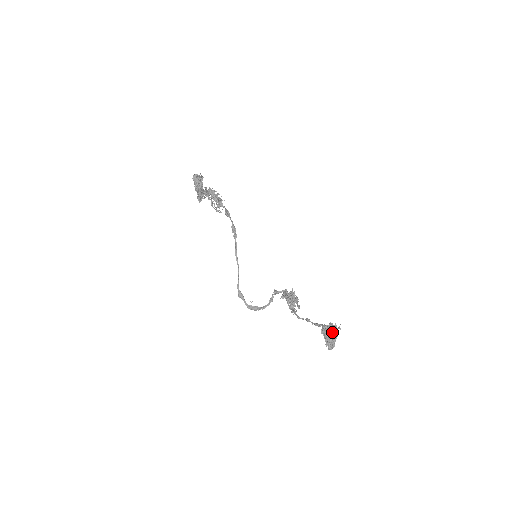
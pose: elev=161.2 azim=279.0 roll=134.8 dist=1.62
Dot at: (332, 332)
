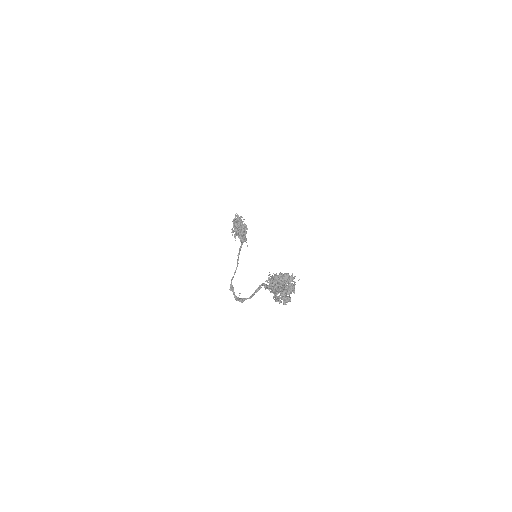
Dot at: (286, 280)
